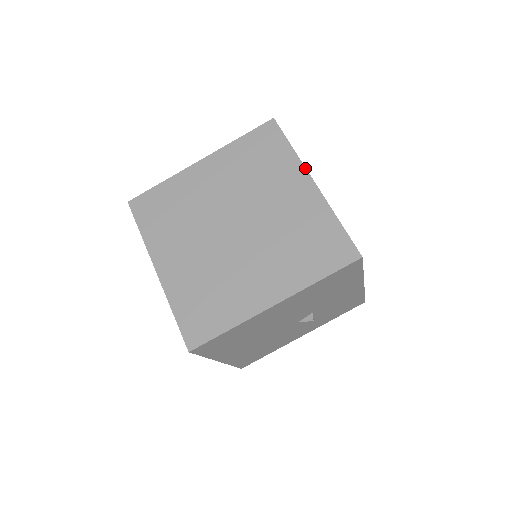
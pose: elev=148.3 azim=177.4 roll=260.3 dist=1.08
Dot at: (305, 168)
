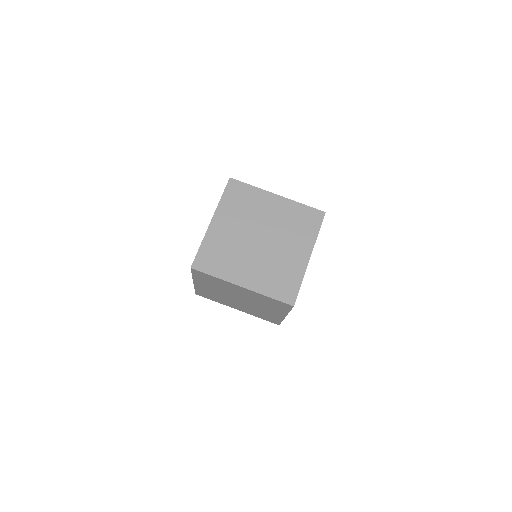
Dot at: (268, 191)
